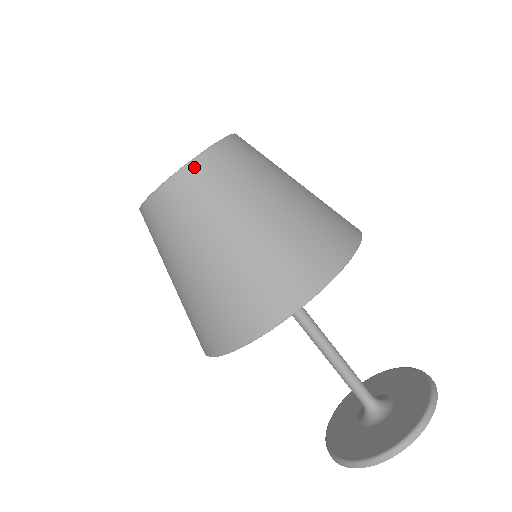
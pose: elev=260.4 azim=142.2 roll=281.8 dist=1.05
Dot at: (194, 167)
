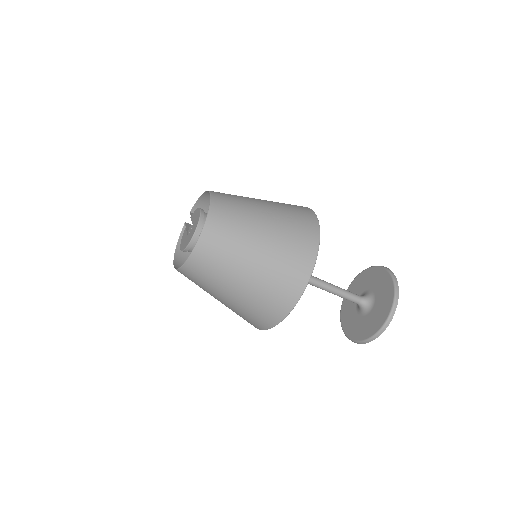
Dot at: (208, 228)
